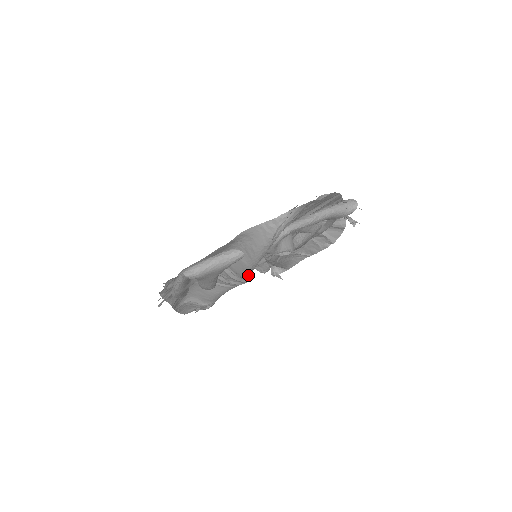
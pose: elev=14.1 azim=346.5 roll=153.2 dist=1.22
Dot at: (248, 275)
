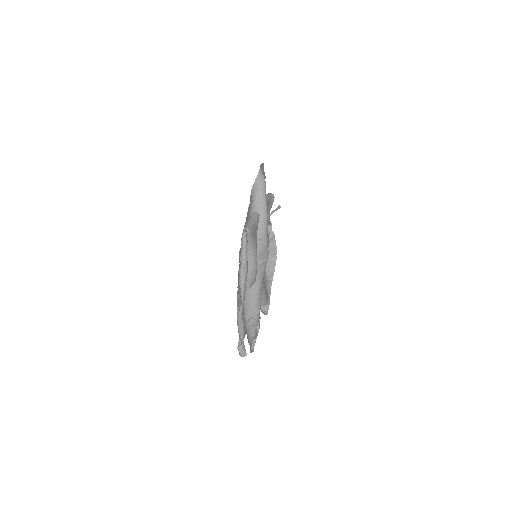
Dot at: (267, 237)
